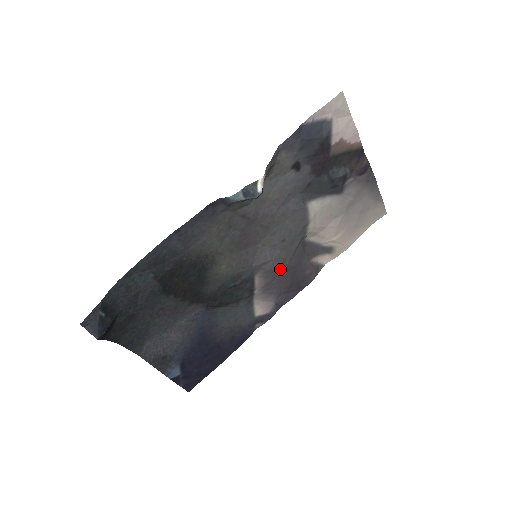
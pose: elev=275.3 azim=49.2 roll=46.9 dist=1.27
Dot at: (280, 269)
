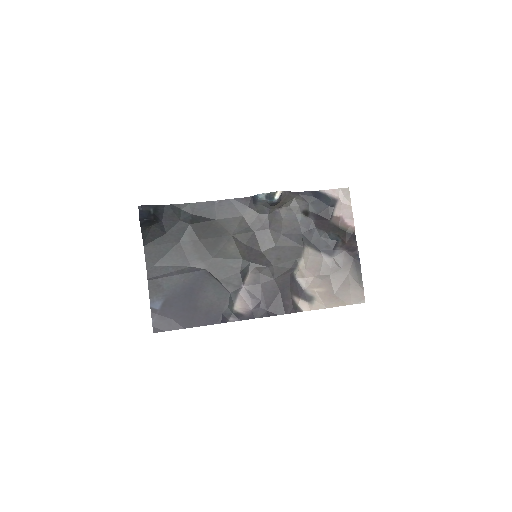
Dot at: (268, 280)
